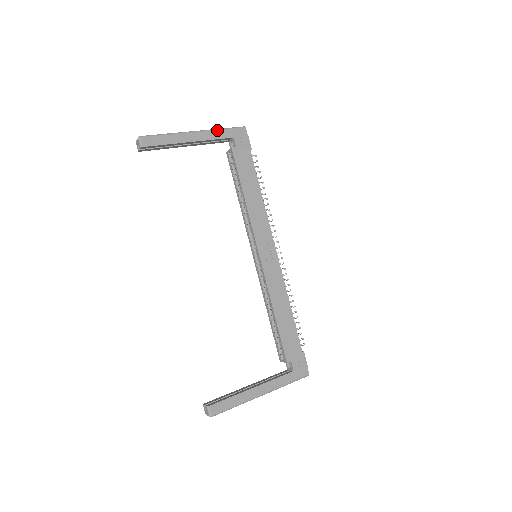
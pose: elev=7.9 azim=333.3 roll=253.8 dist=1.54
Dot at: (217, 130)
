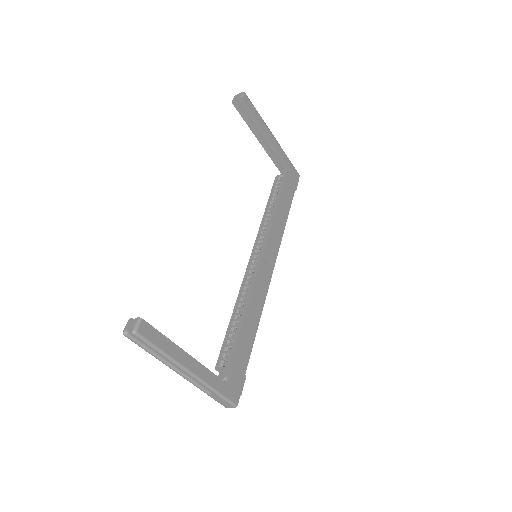
Dot at: occluded
